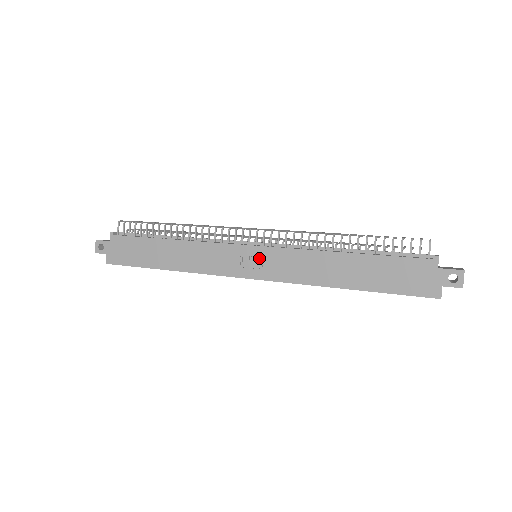
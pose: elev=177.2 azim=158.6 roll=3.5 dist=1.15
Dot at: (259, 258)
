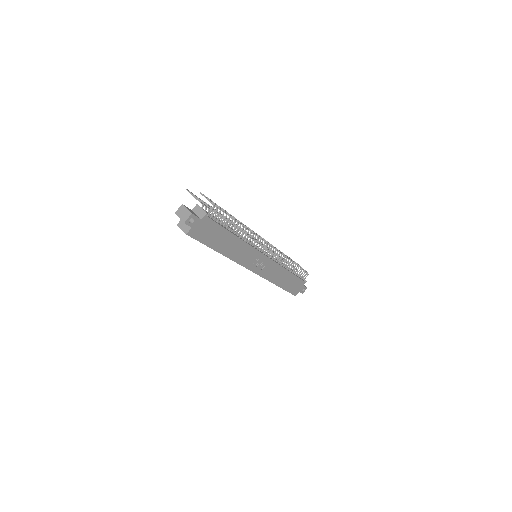
Dot at: (264, 263)
